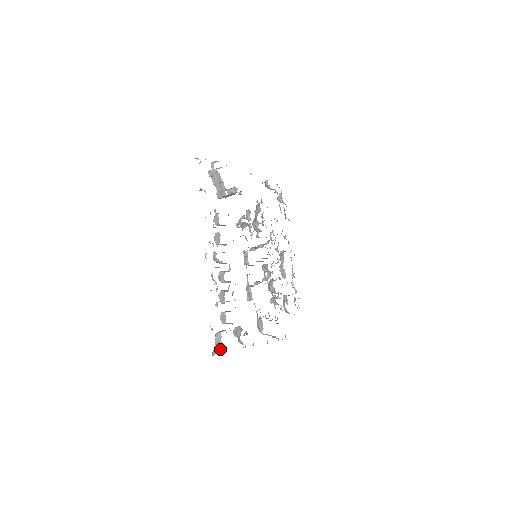
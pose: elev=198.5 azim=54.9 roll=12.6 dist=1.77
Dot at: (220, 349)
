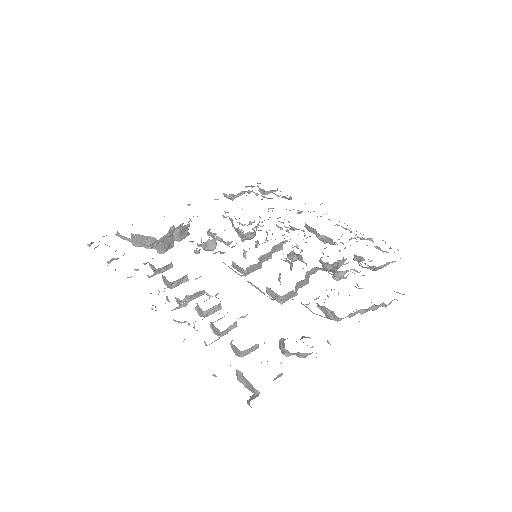
Dot at: (253, 390)
